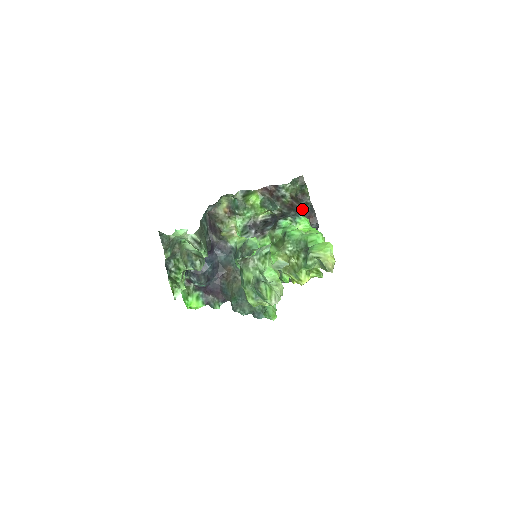
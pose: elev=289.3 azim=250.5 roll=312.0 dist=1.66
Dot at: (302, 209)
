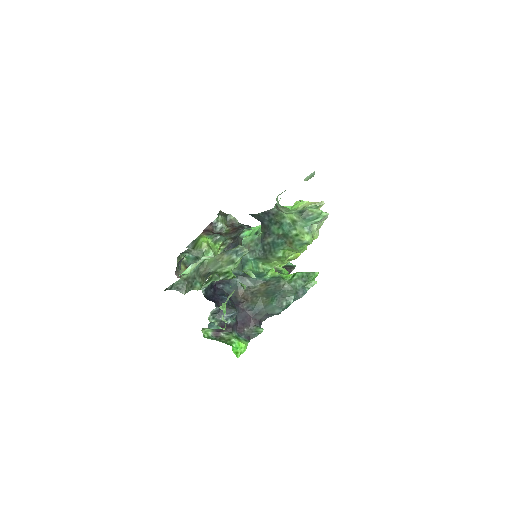
Dot at: (243, 227)
